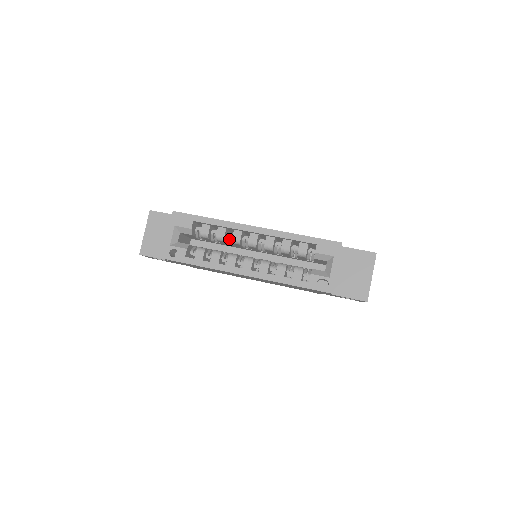
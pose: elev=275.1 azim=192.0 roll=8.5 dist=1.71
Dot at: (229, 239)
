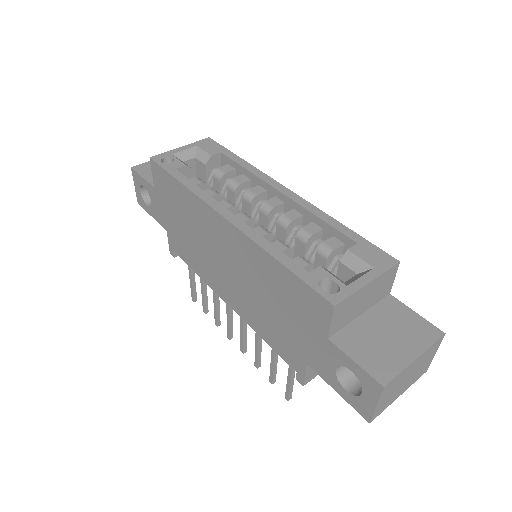
Dot at: occluded
